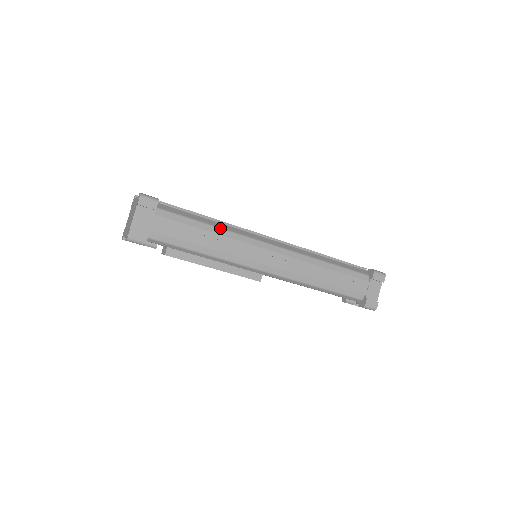
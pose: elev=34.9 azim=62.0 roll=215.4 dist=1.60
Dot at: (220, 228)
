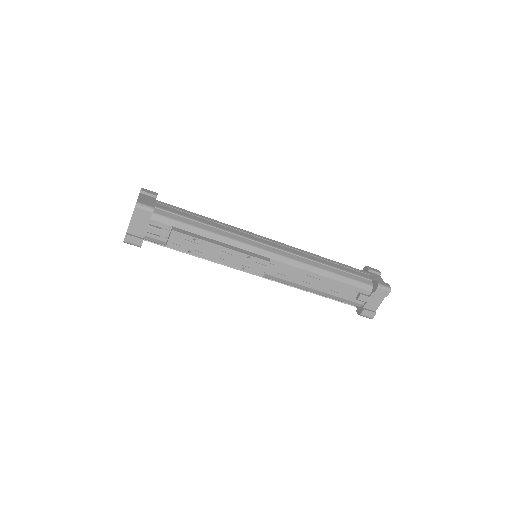
Dot at: occluded
